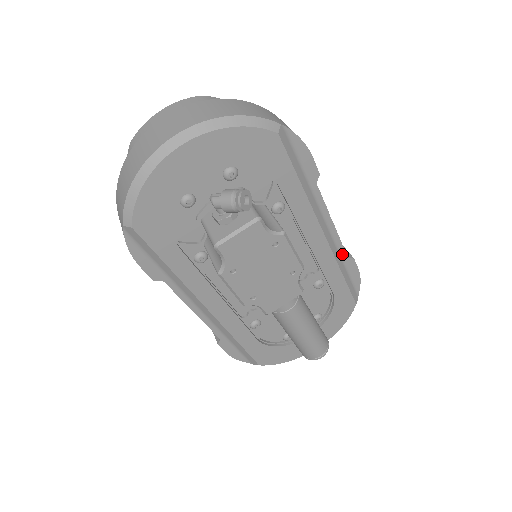
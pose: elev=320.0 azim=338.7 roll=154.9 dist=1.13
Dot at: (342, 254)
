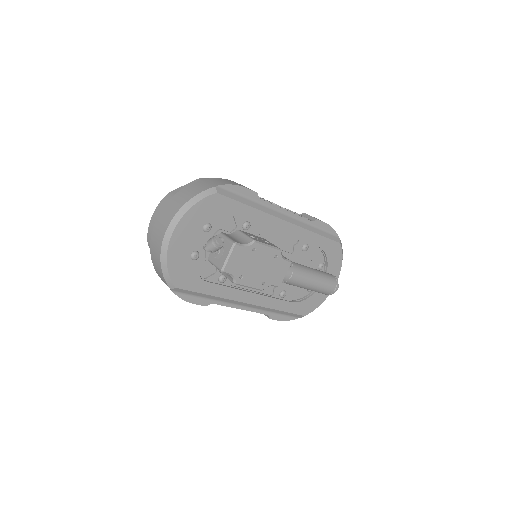
Dot at: (307, 222)
